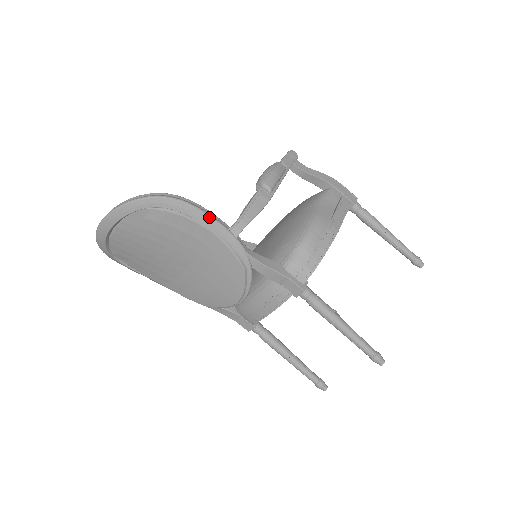
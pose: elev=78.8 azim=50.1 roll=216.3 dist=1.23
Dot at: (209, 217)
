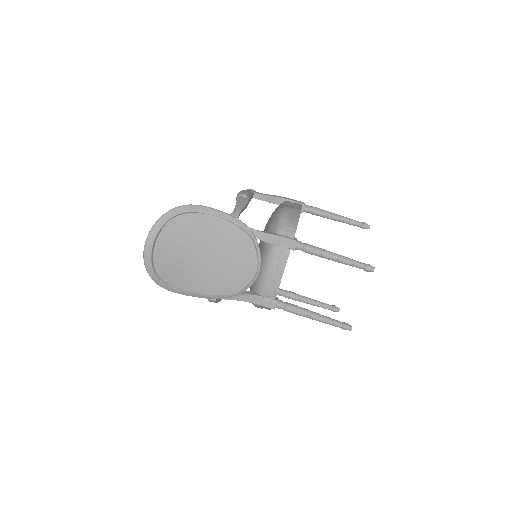
Dot at: (215, 210)
